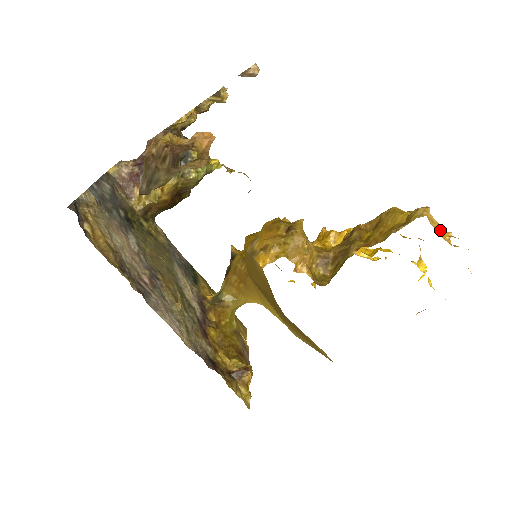
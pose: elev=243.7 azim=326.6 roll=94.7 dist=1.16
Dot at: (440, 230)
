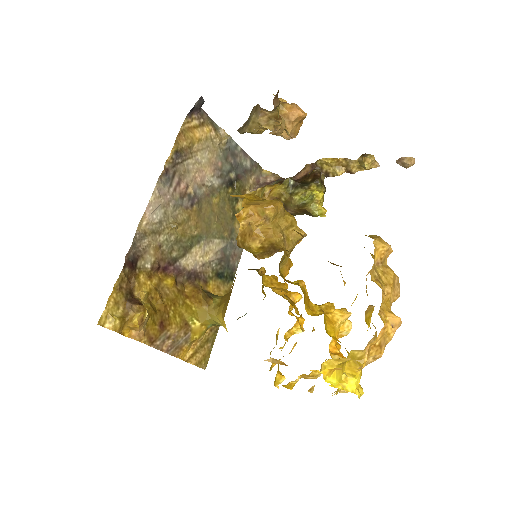
Dot at: (380, 281)
